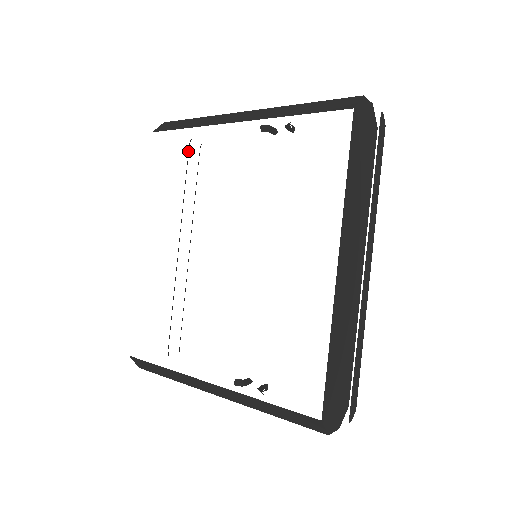
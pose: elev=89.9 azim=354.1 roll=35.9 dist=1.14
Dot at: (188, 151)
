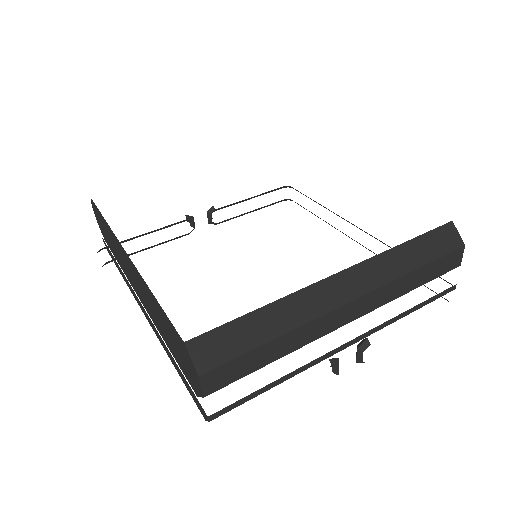
Dot at: occluded
